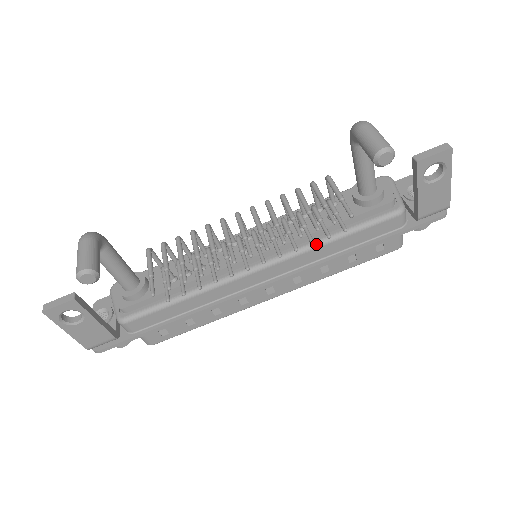
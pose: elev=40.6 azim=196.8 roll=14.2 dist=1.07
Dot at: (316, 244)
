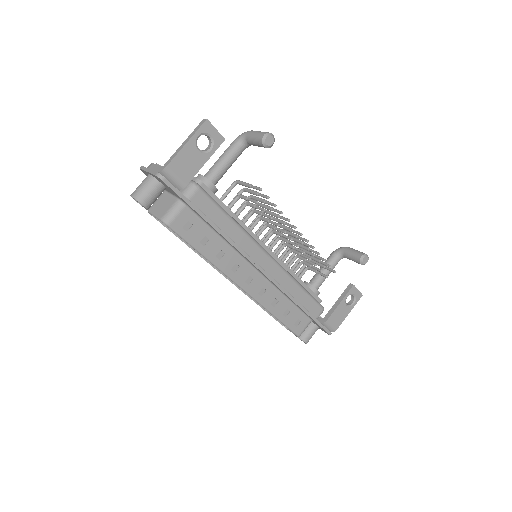
Dot at: (294, 278)
